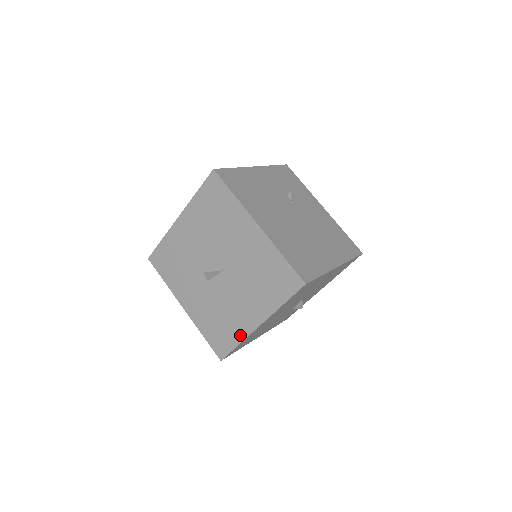
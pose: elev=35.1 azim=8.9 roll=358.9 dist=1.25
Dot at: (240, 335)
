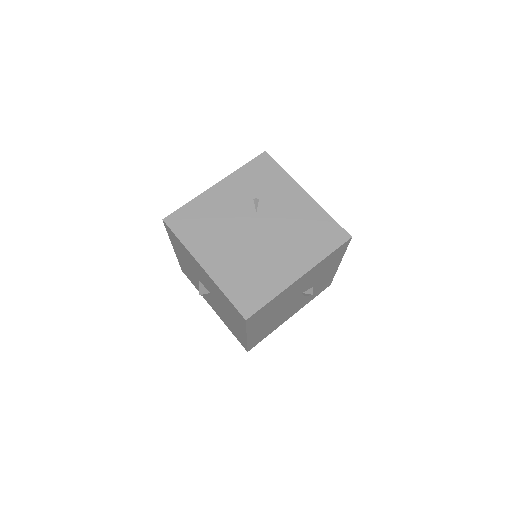
Dot at: (243, 340)
